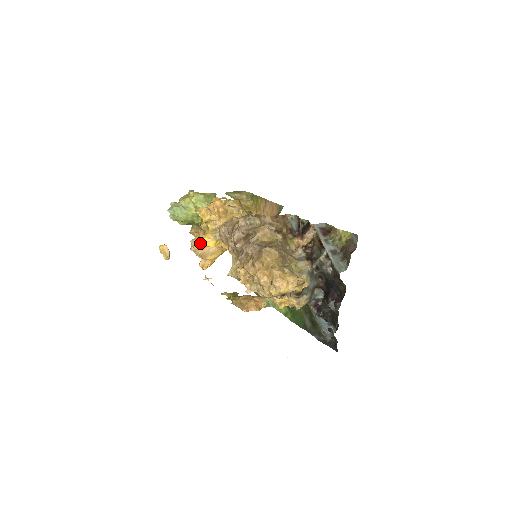
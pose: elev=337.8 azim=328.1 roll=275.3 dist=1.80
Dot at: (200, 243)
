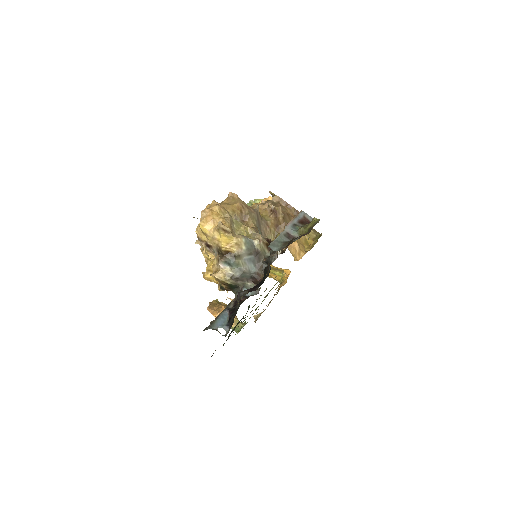
Dot at: occluded
